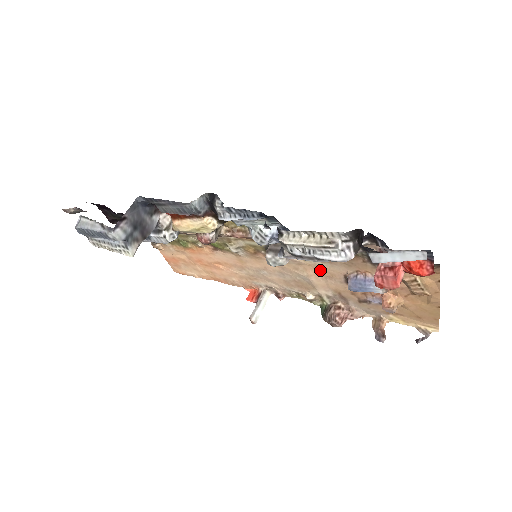
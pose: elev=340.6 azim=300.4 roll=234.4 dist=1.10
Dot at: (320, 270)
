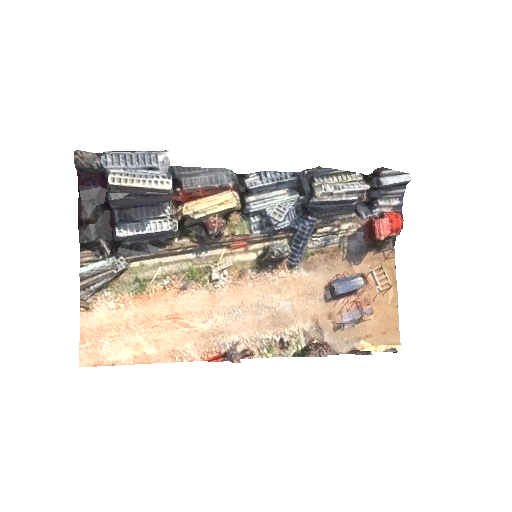
Dot at: (303, 286)
